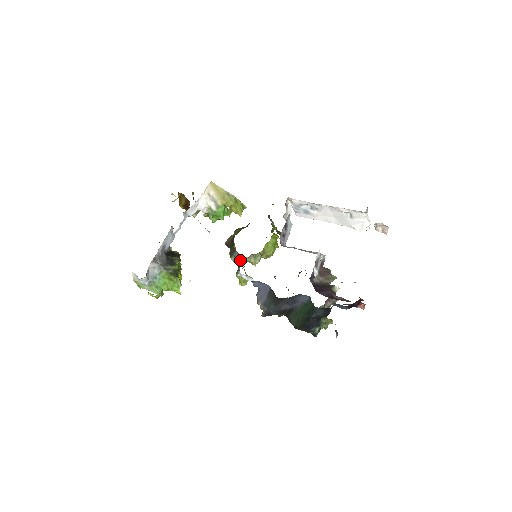
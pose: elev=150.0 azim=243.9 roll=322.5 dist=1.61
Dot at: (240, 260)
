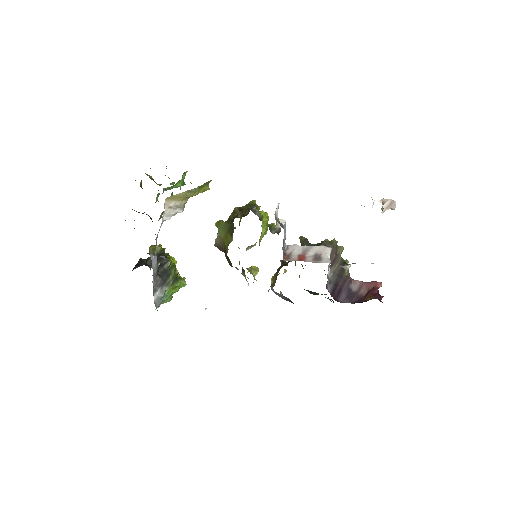
Dot at: (243, 270)
